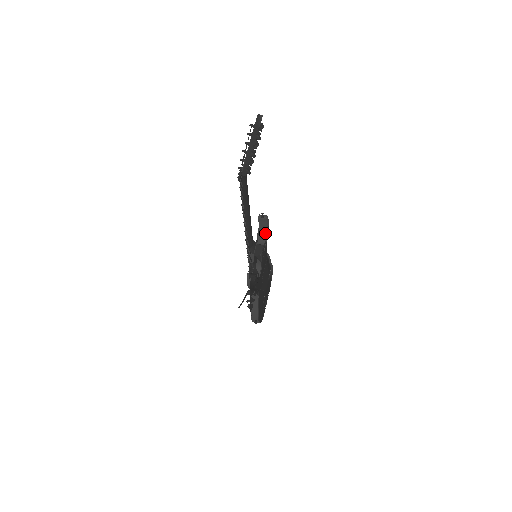
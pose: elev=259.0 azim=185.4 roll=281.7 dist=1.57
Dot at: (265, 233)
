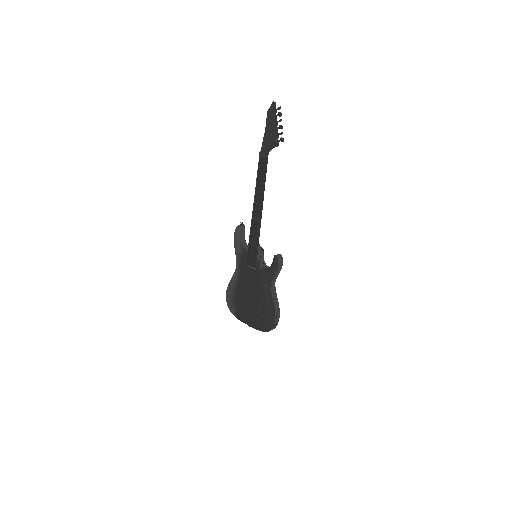
Dot at: (245, 242)
